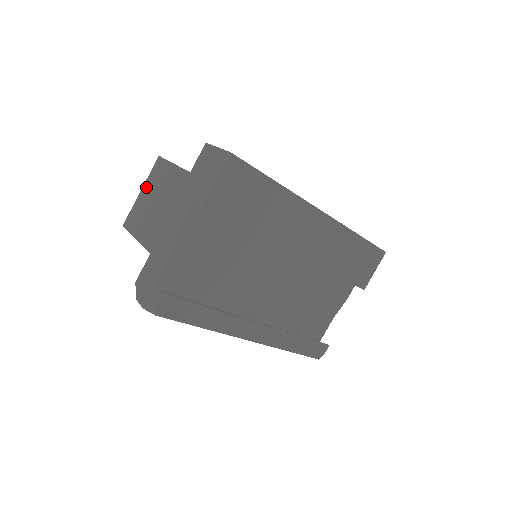
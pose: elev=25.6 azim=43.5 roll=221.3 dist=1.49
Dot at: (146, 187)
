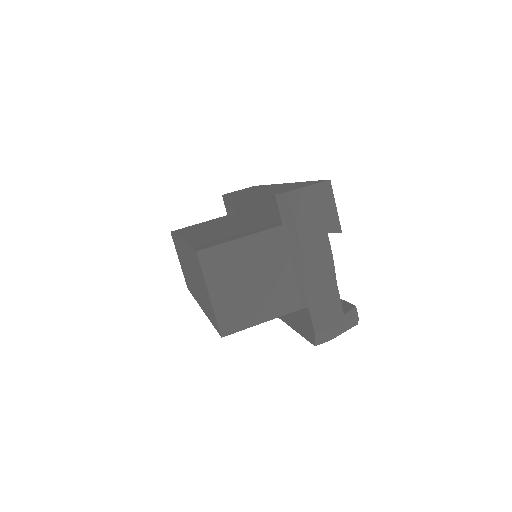
Dot at: (216, 286)
